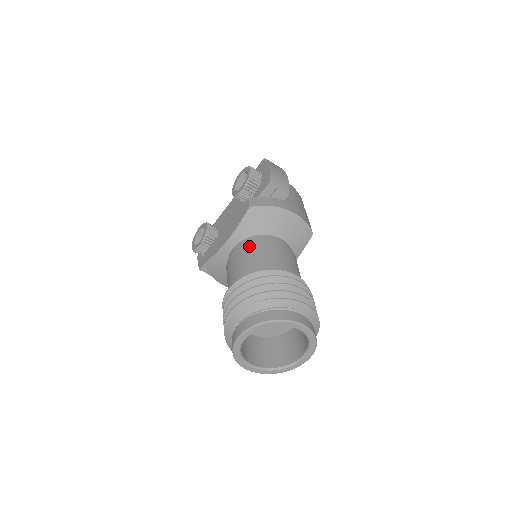
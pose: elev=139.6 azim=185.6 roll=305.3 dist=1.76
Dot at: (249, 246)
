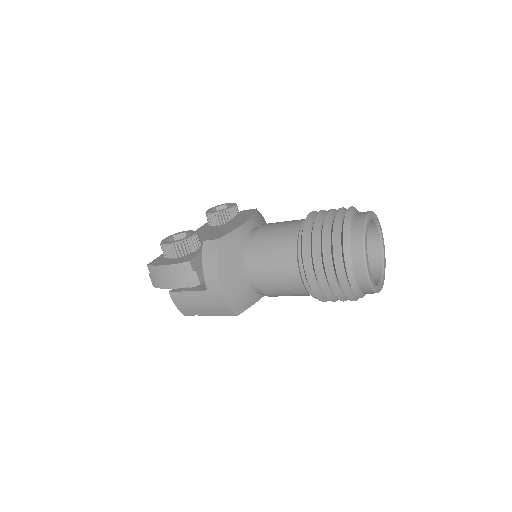
Dot at: occluded
